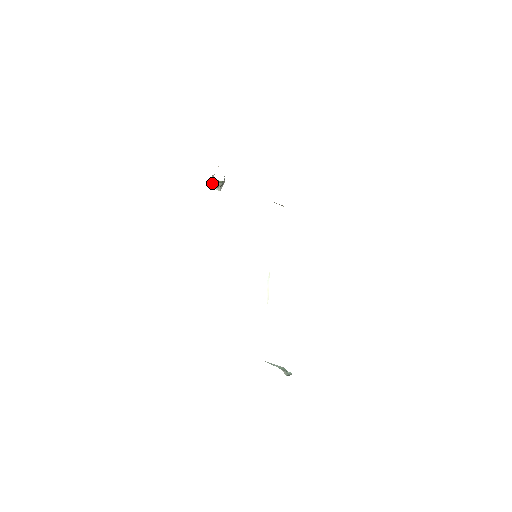
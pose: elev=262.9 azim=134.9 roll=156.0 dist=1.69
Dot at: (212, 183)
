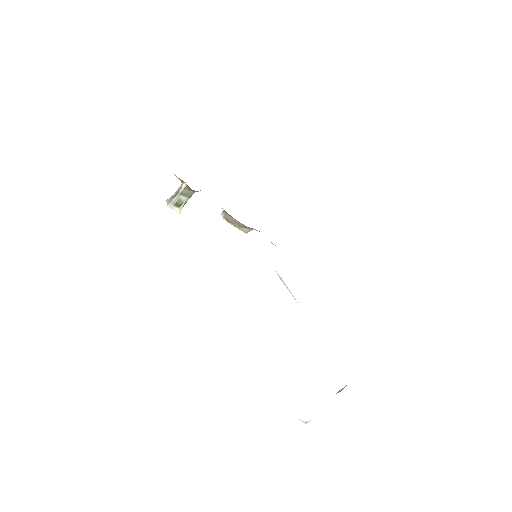
Dot at: (176, 199)
